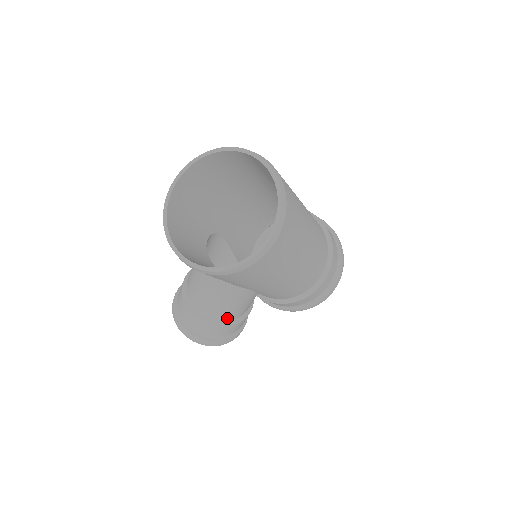
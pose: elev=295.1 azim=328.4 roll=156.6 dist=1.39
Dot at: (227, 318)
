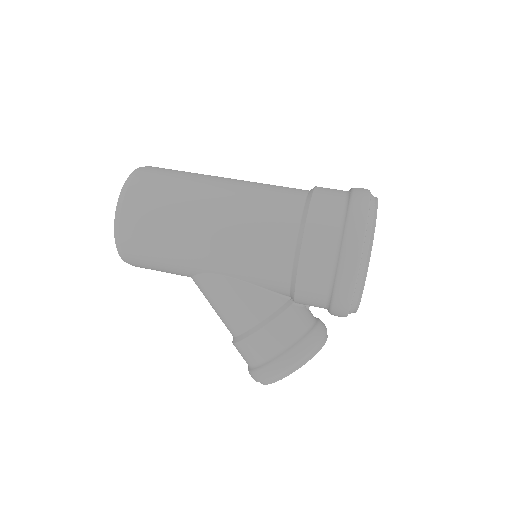
Dot at: (242, 327)
